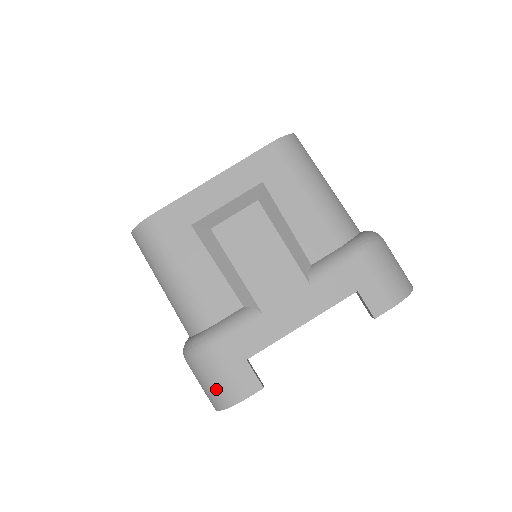
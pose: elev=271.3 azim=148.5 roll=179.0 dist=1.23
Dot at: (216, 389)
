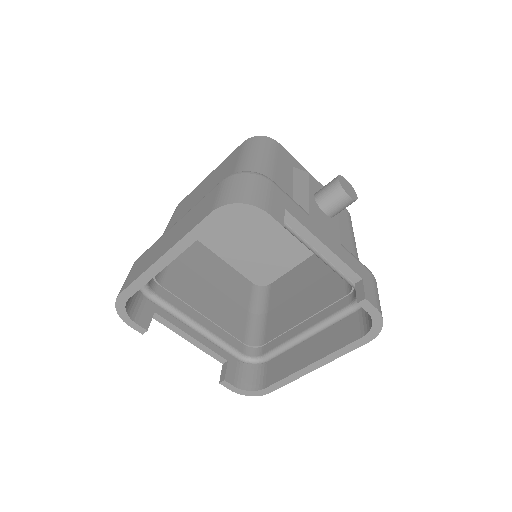
Dot at: (250, 192)
